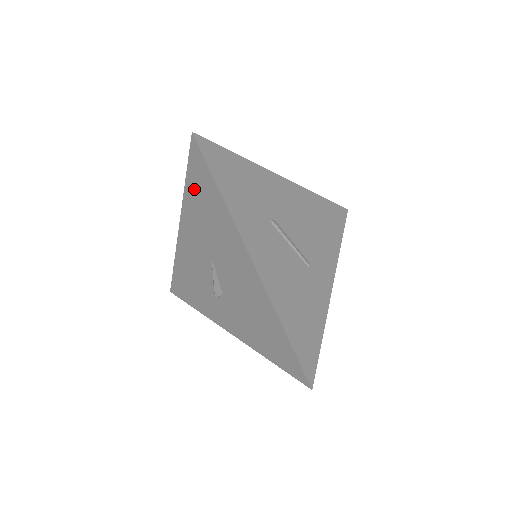
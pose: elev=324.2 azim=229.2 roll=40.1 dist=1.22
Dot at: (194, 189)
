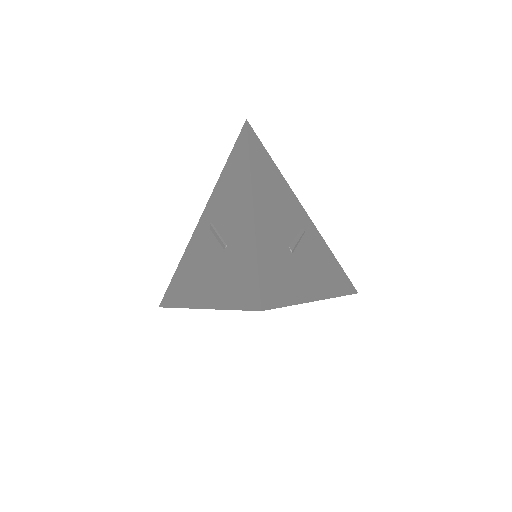
Dot at: occluded
